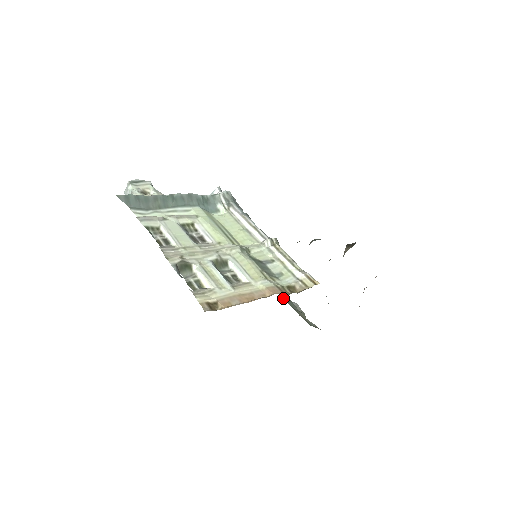
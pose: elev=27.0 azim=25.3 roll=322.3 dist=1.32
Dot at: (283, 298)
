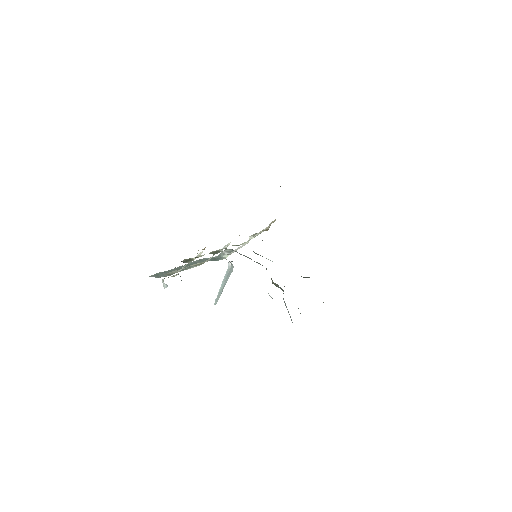
Dot at: occluded
